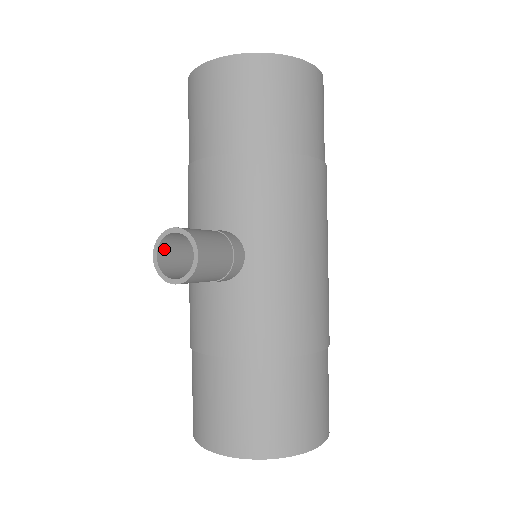
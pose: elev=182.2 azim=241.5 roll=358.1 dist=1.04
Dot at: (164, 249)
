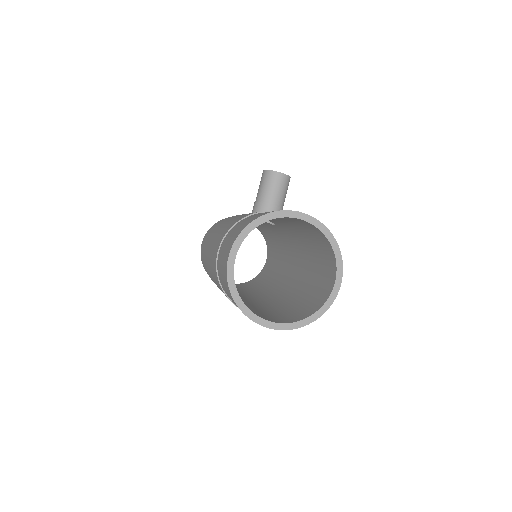
Dot at: occluded
